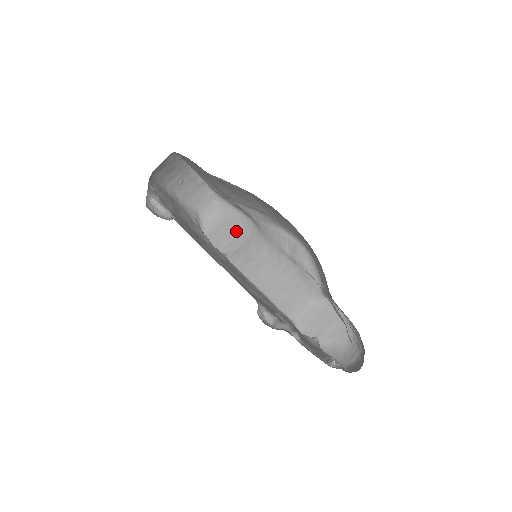
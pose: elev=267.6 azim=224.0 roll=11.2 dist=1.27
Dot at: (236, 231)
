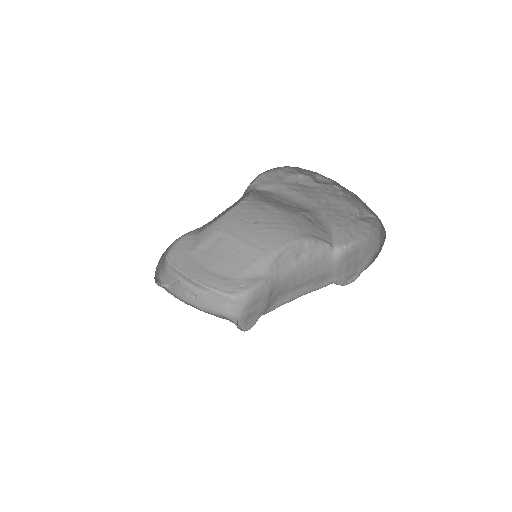
Dot at: (260, 300)
